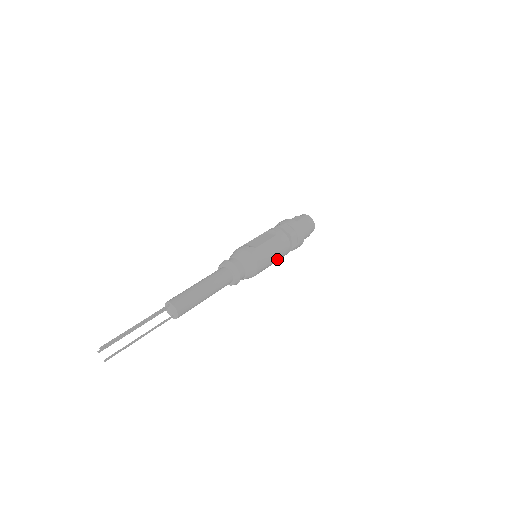
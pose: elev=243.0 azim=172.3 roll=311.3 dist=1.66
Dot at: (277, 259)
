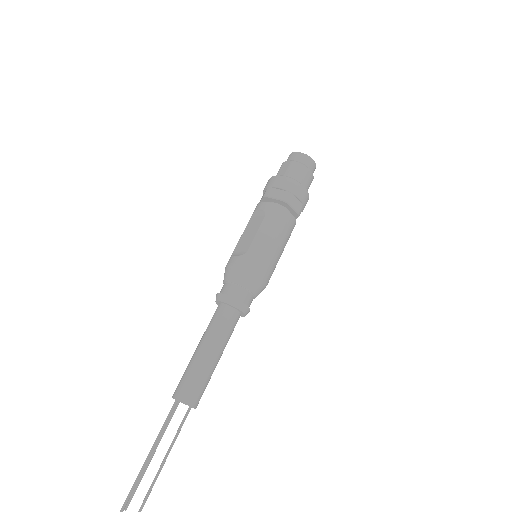
Dot at: (284, 243)
